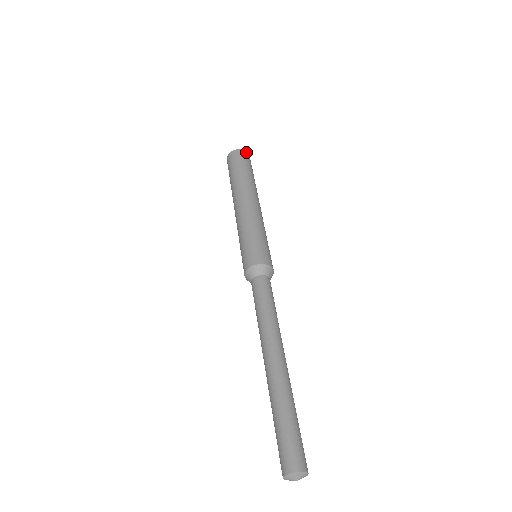
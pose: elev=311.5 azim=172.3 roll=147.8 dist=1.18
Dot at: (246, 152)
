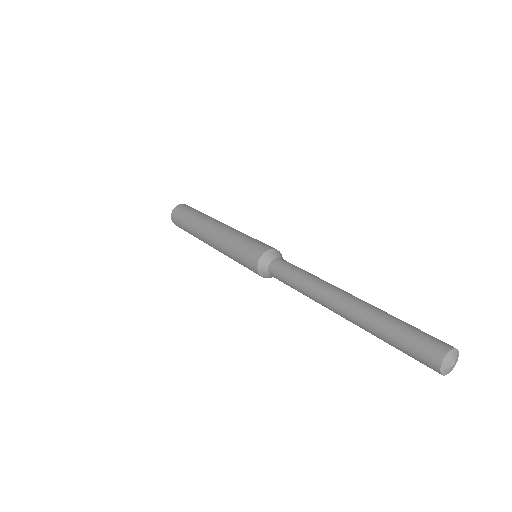
Dot at: occluded
